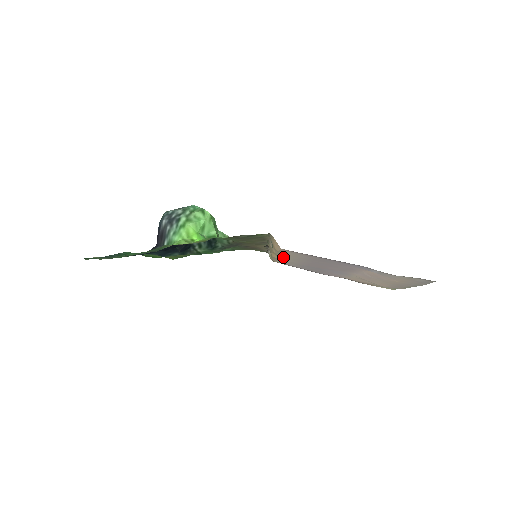
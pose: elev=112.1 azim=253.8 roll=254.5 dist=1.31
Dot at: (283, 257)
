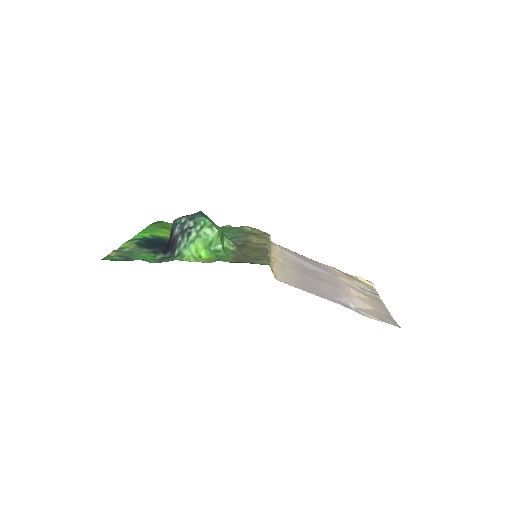
Dot at: (280, 261)
